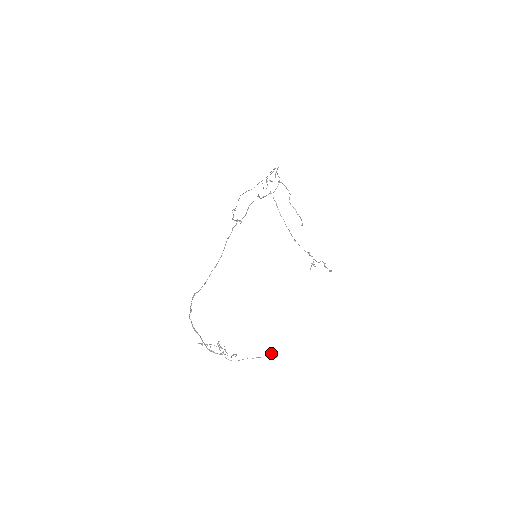
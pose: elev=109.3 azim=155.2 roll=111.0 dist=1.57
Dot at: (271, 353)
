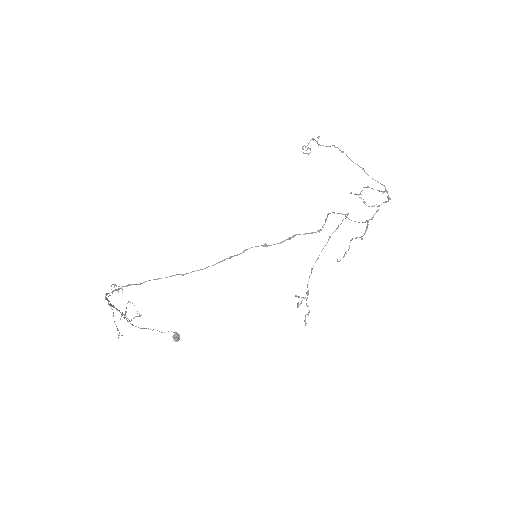
Dot at: (176, 333)
